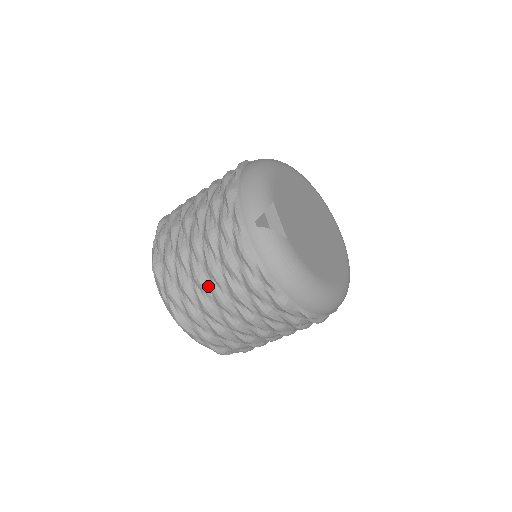
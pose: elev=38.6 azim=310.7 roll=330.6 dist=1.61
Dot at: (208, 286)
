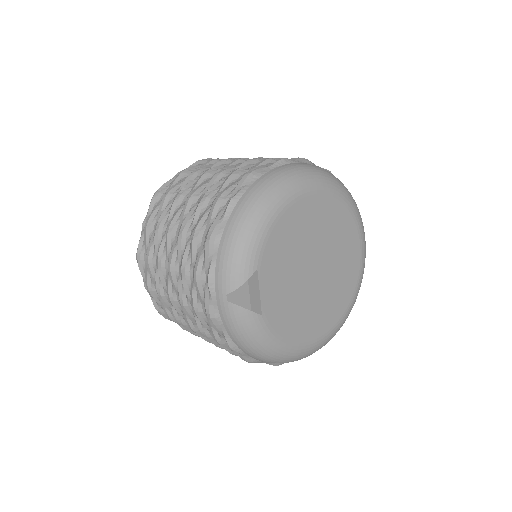
Dot at: (181, 311)
